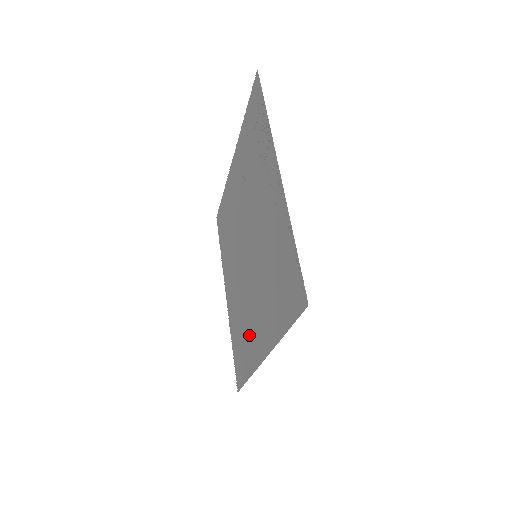
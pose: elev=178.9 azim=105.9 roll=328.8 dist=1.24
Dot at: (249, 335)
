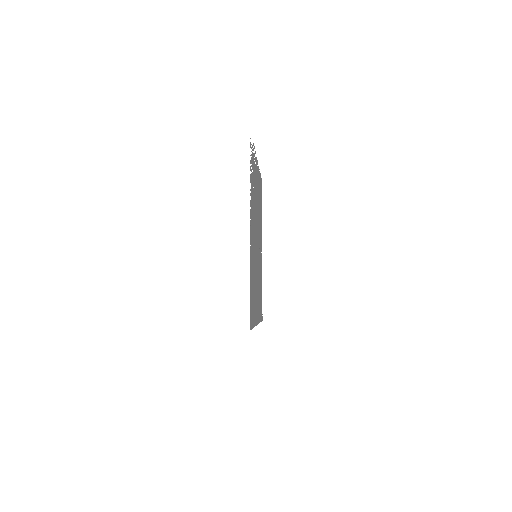
Dot at: occluded
